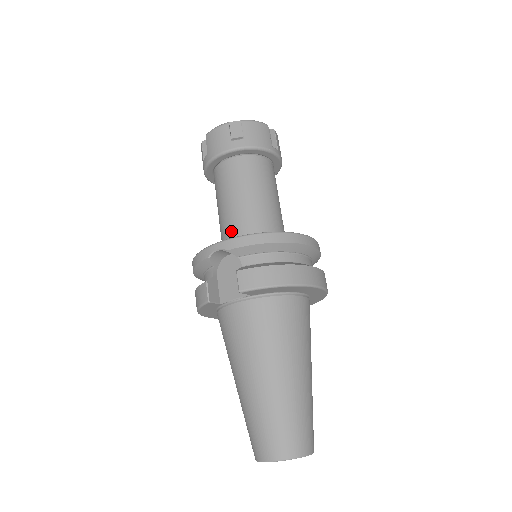
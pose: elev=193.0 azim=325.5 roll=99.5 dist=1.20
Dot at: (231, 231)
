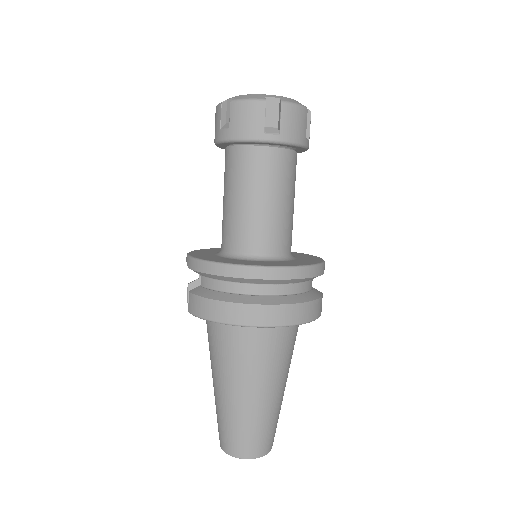
Dot at: (222, 233)
